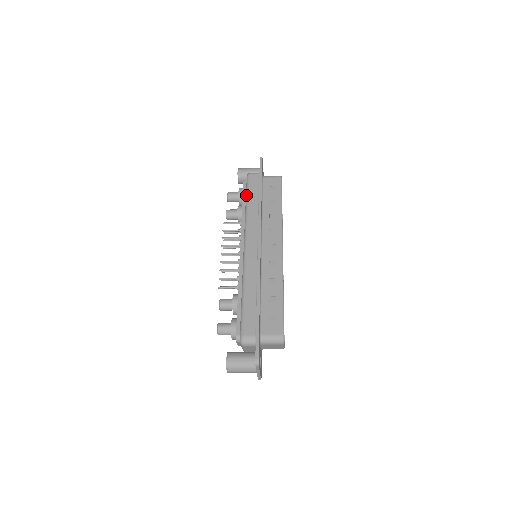
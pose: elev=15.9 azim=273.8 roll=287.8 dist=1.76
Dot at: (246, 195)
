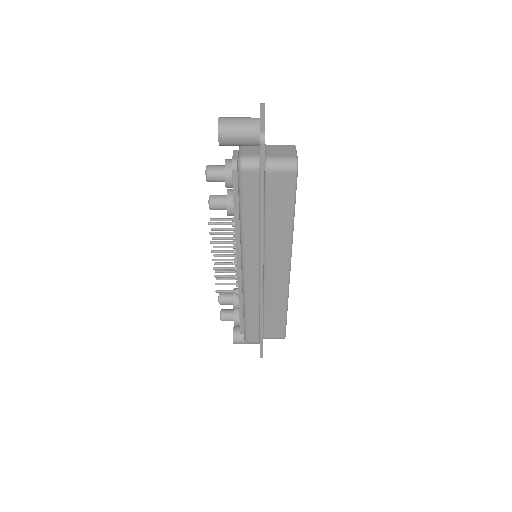
Dot at: (239, 206)
